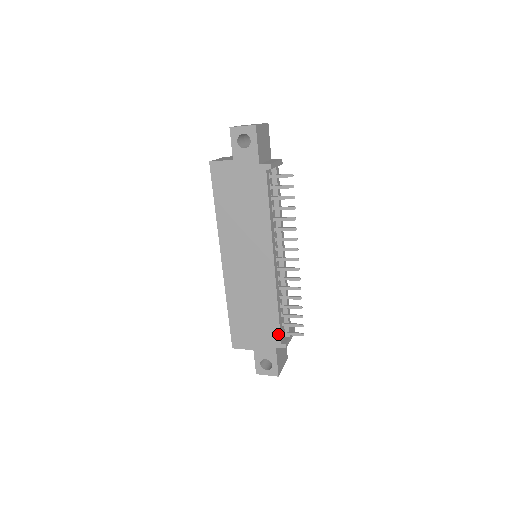
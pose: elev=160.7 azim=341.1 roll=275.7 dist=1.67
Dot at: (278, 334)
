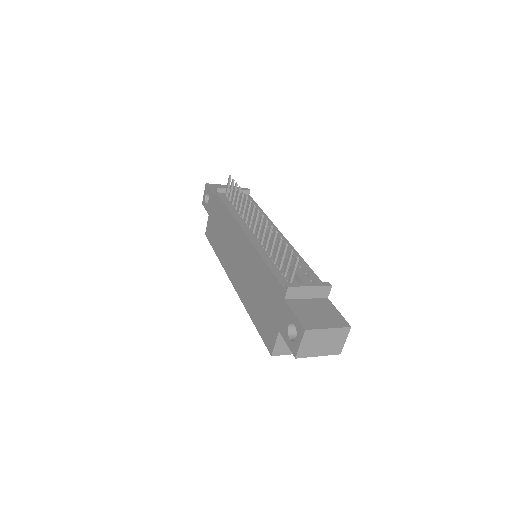
Dot at: (277, 283)
